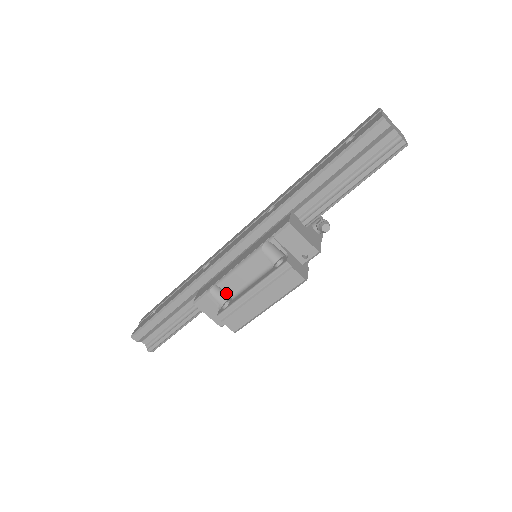
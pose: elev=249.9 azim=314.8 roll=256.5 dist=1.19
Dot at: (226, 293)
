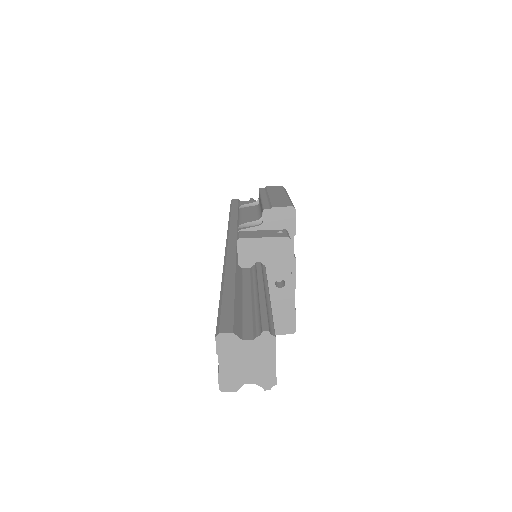
Dot at: (253, 223)
